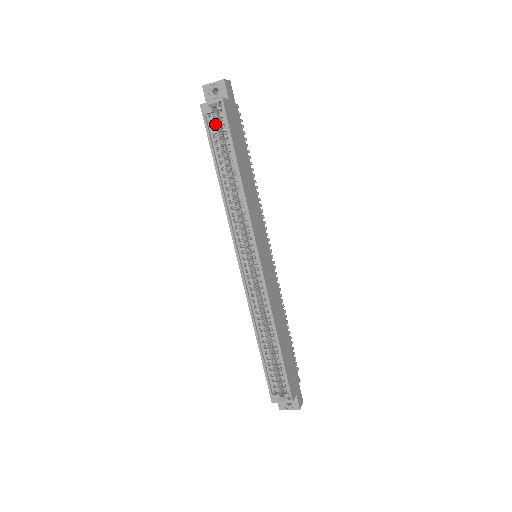
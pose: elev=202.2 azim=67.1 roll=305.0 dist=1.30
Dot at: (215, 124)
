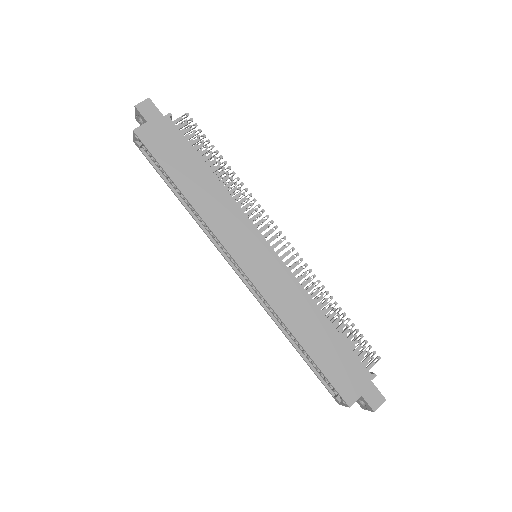
Dot at: occluded
